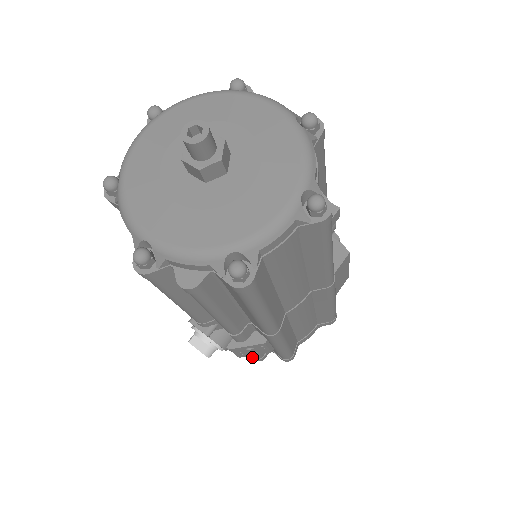
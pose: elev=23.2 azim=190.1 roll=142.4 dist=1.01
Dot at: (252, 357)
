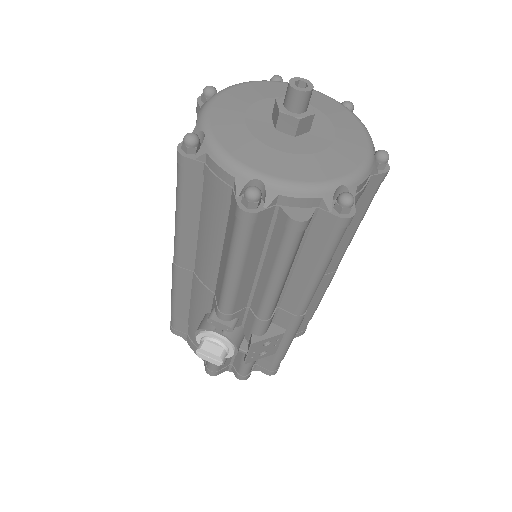
Dot at: (239, 375)
